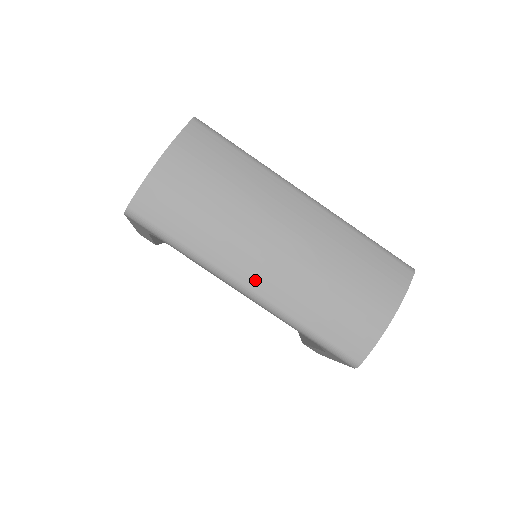
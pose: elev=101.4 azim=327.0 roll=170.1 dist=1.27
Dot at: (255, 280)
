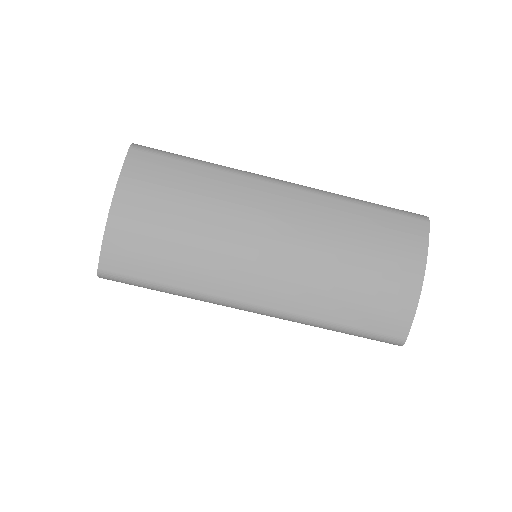
Dot at: (262, 295)
